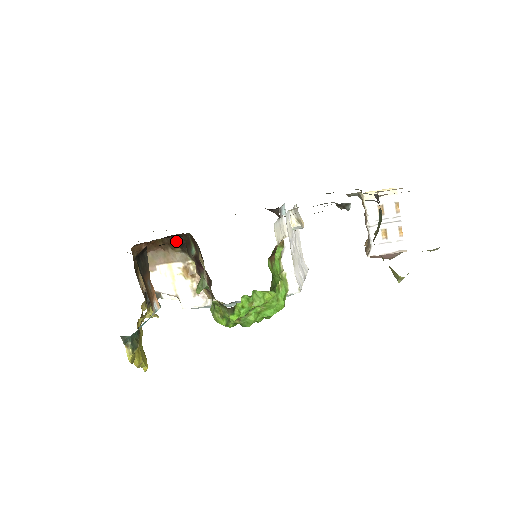
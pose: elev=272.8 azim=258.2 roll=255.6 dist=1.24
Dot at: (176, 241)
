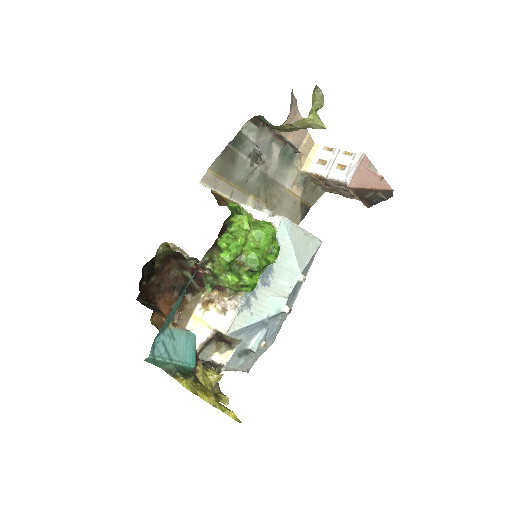
Dot at: occluded
